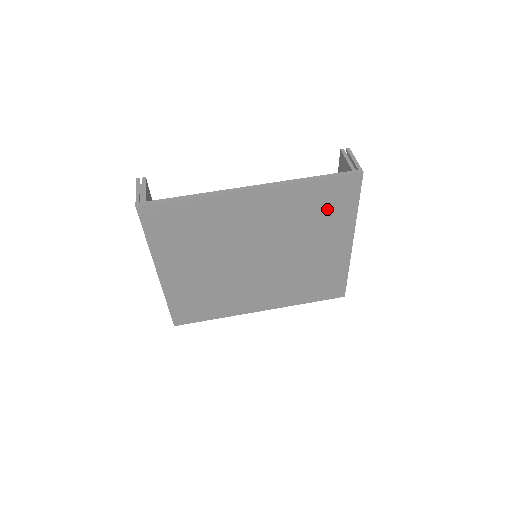
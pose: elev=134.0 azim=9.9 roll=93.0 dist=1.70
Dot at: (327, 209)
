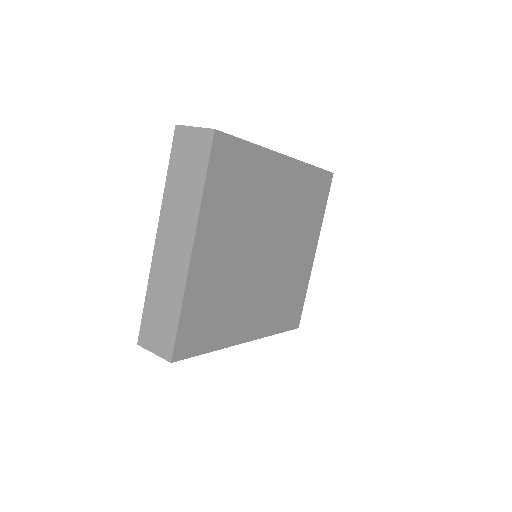
Dot at: (313, 204)
